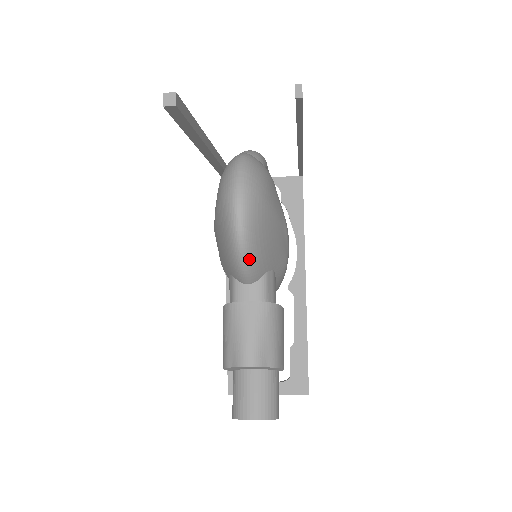
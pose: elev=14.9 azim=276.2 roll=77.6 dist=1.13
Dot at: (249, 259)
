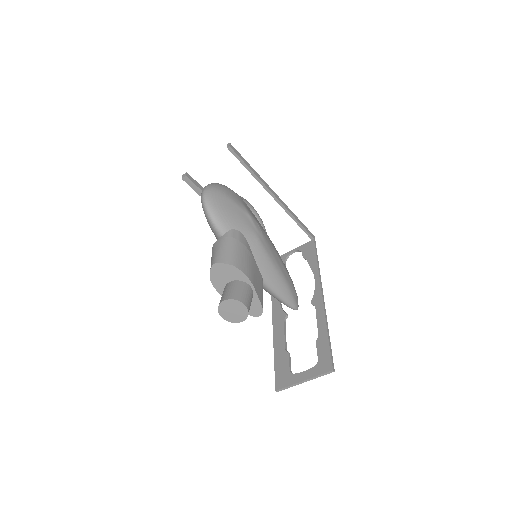
Dot at: (213, 214)
